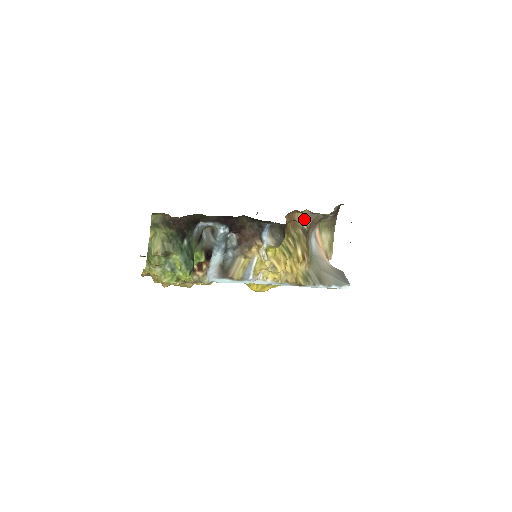
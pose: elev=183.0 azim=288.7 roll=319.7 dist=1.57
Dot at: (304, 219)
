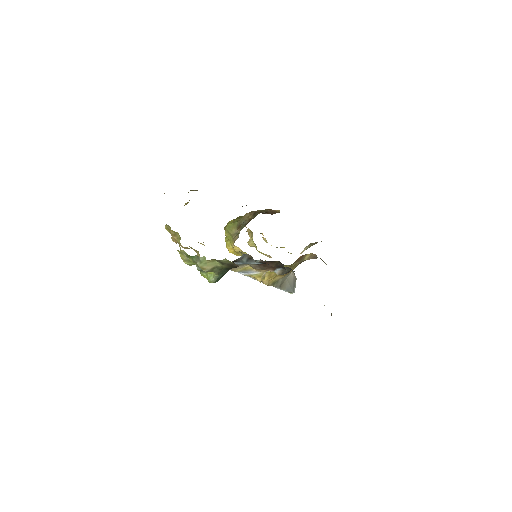
Dot at: (309, 256)
